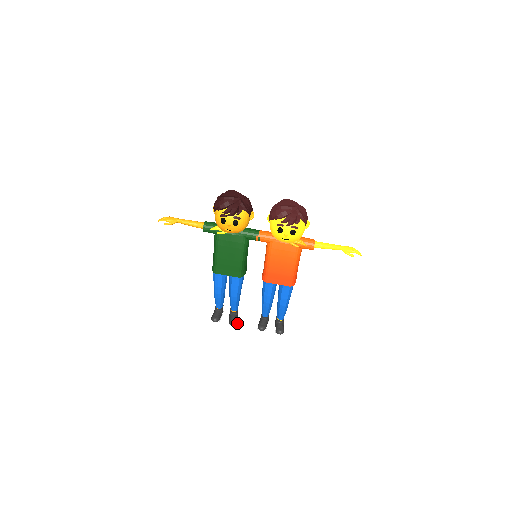
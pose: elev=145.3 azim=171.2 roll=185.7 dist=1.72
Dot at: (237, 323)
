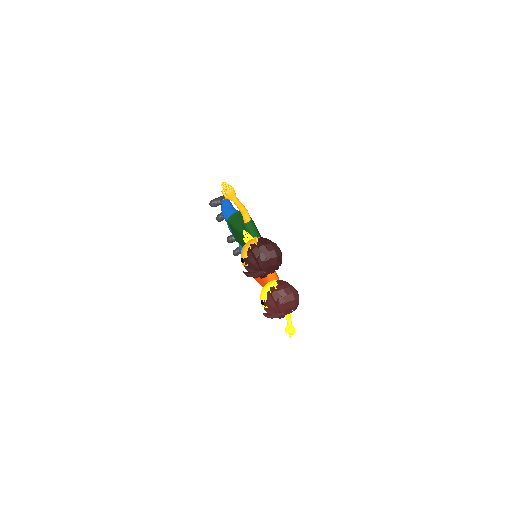
Dot at: occluded
